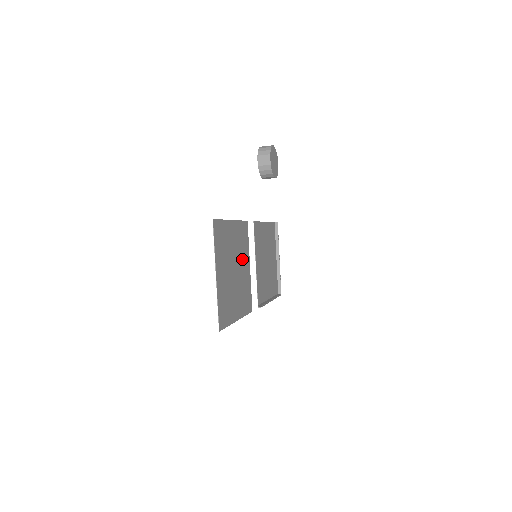
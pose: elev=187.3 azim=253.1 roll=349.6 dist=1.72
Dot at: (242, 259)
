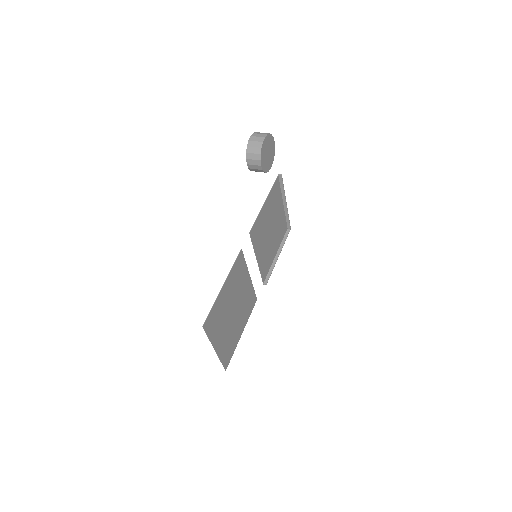
Dot at: (240, 288)
